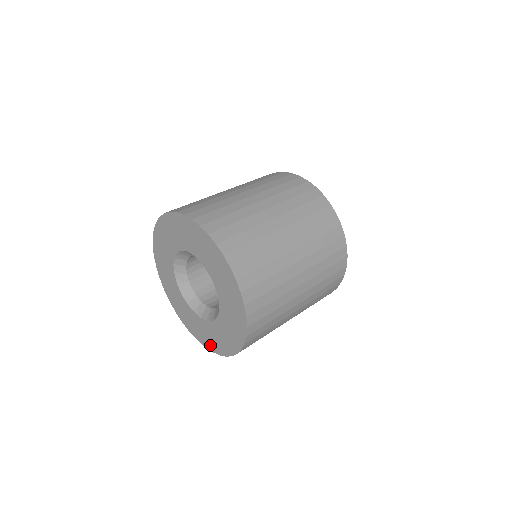
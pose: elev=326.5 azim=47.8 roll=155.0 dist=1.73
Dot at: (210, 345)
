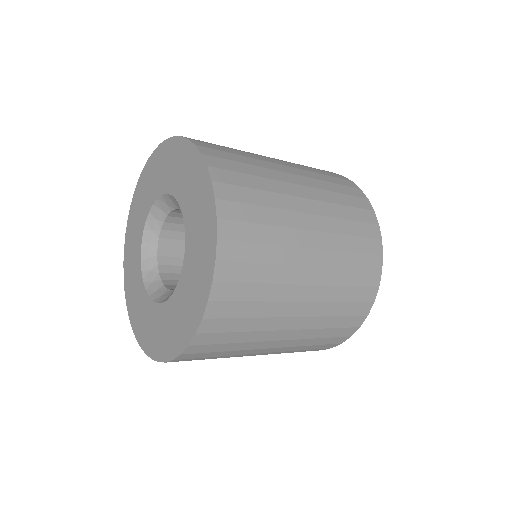
Dot at: (194, 315)
